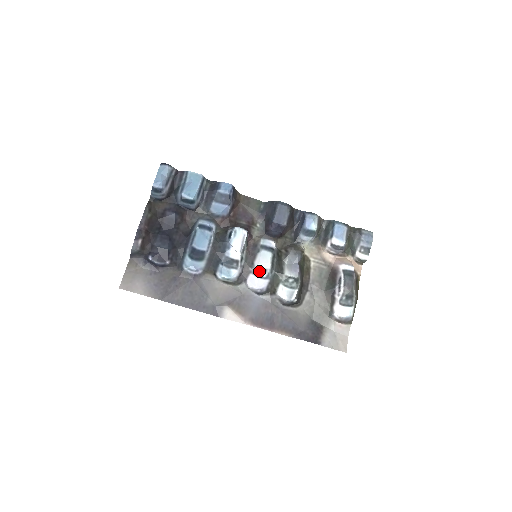
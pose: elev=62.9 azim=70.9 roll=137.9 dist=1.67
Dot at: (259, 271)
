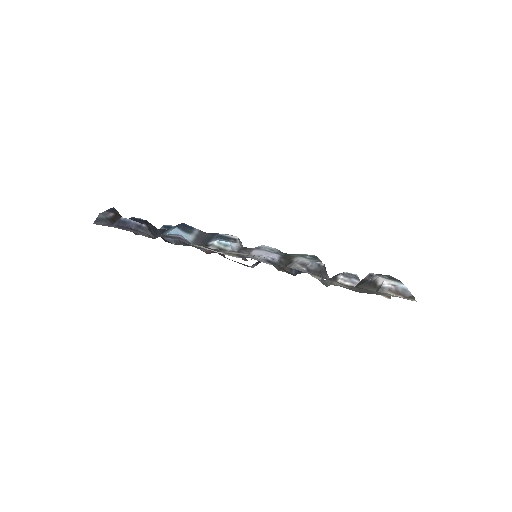
Dot at: (264, 248)
